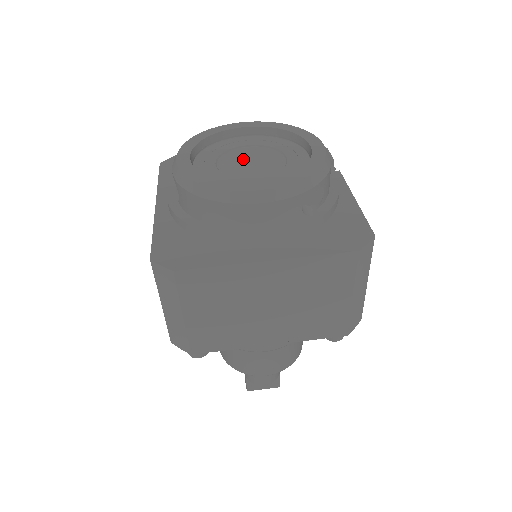
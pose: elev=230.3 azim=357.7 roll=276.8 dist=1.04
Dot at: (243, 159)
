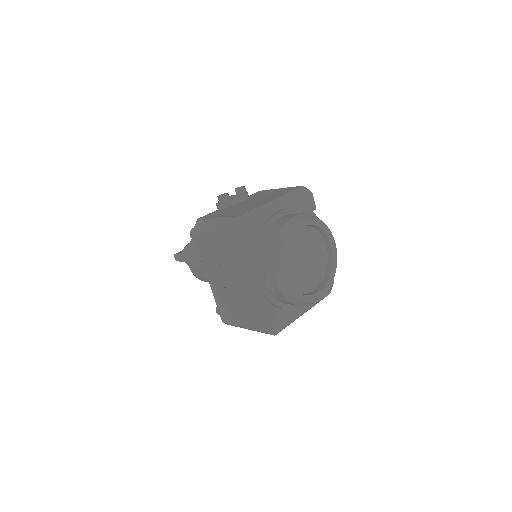
Dot at: (302, 258)
